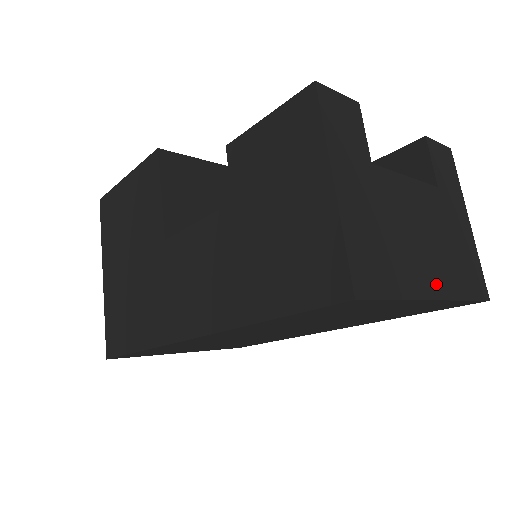
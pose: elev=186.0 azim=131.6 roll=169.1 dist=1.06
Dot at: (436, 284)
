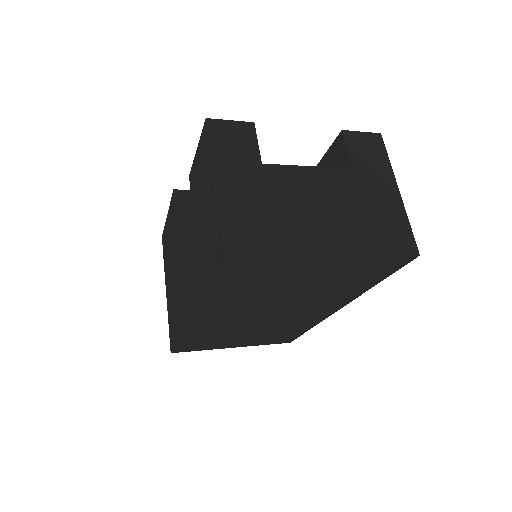
Dot at: (333, 245)
